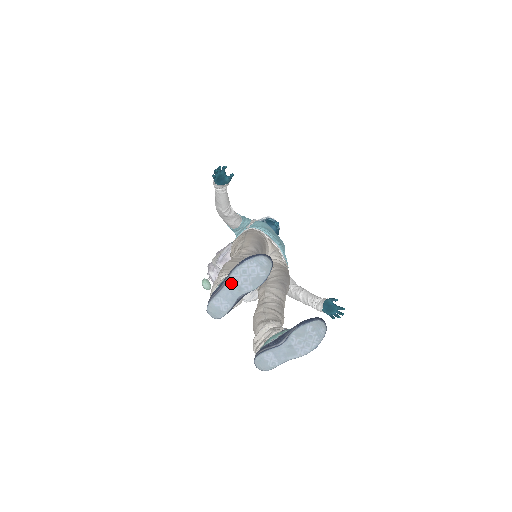
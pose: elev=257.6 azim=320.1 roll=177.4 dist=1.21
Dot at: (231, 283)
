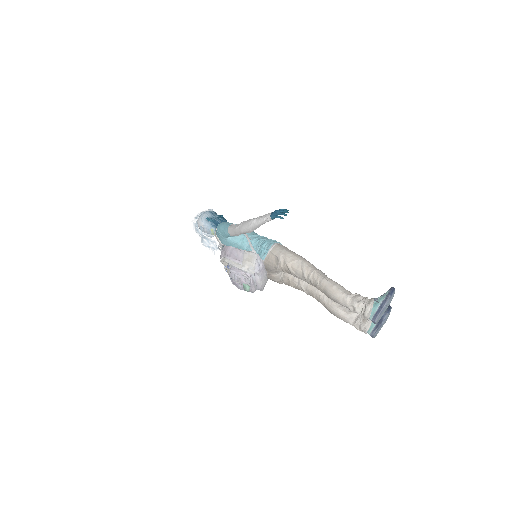
Dot at: (386, 306)
